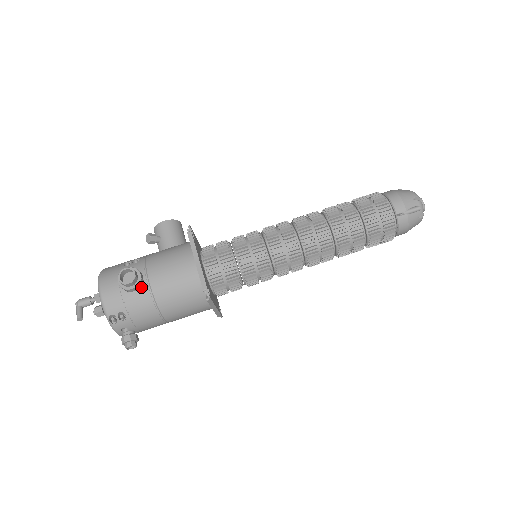
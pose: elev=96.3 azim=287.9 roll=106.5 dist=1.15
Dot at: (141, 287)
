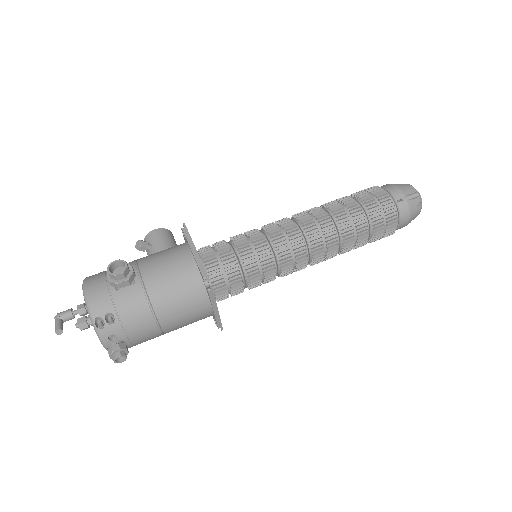
Dot at: (132, 285)
